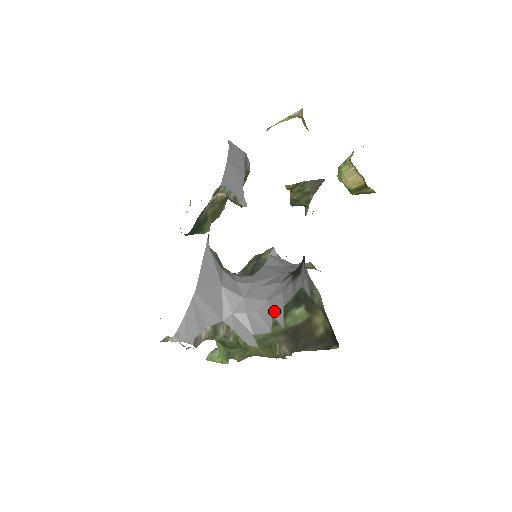
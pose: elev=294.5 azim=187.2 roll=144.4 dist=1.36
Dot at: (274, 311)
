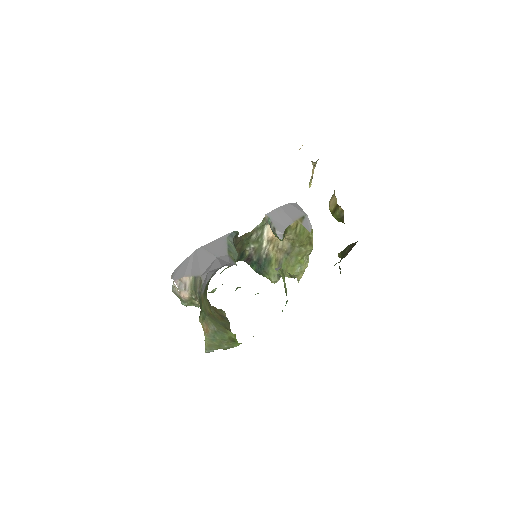
Dot at: occluded
